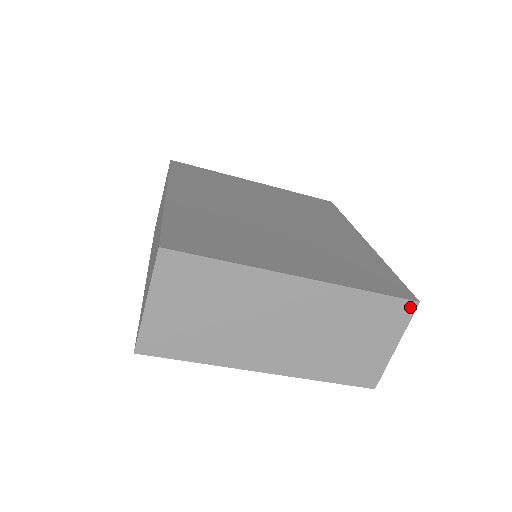
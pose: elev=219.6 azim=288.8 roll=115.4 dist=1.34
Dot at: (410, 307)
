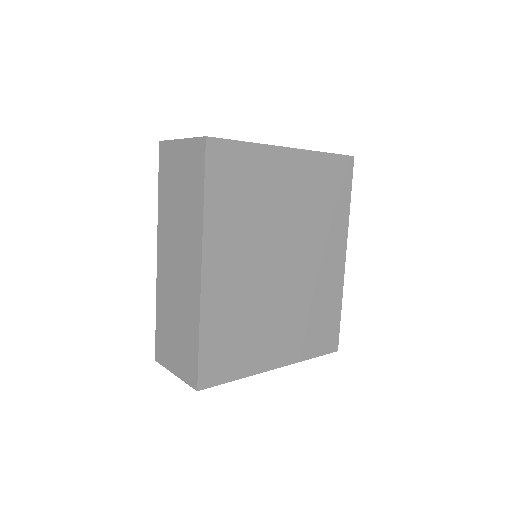
Dot at: occluded
